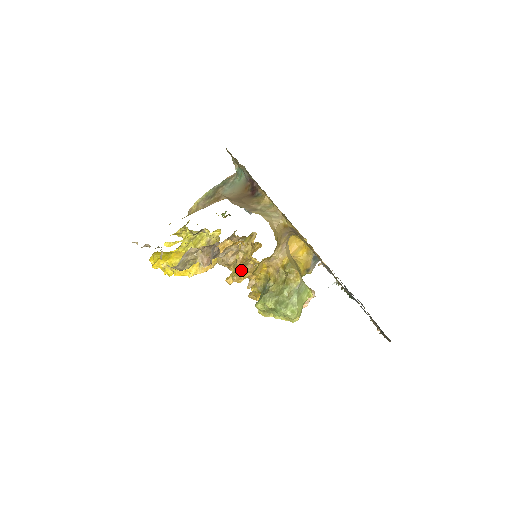
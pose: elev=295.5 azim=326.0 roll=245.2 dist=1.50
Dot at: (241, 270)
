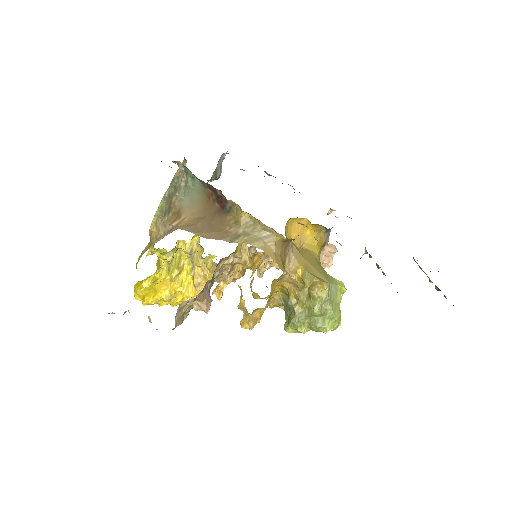
Dot at: (254, 312)
